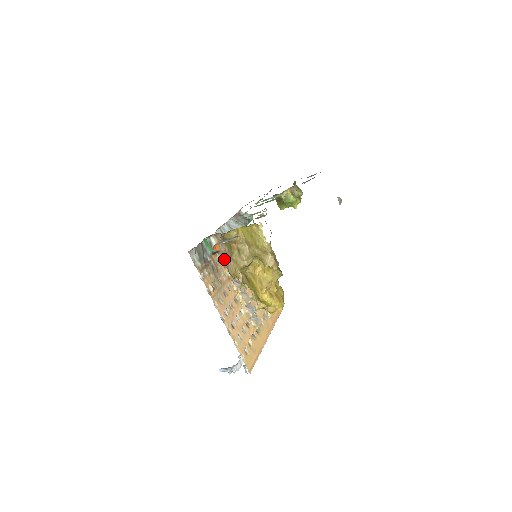
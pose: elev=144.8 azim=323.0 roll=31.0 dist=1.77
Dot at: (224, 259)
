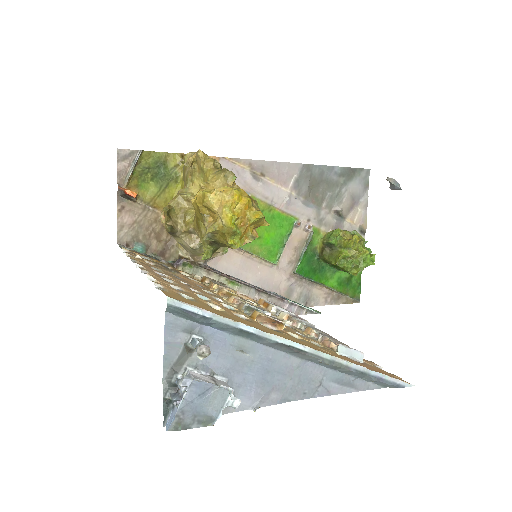
Dot at: occluded
